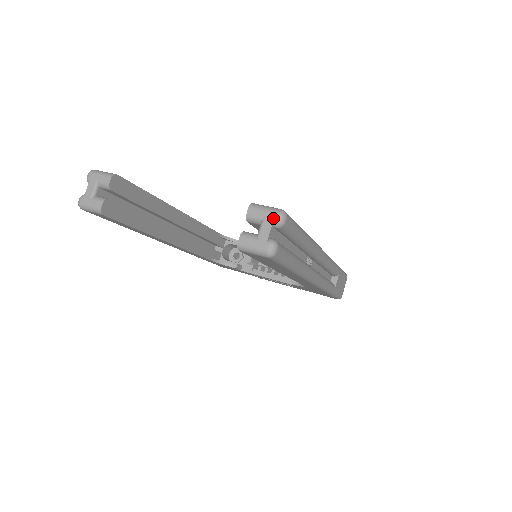
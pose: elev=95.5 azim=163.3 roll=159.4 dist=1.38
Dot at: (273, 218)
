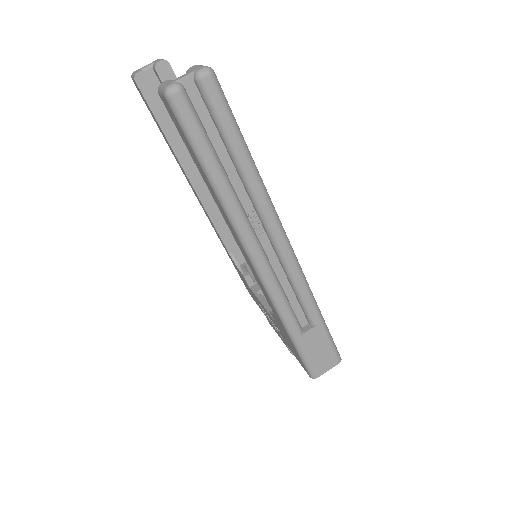
Dot at: (198, 69)
